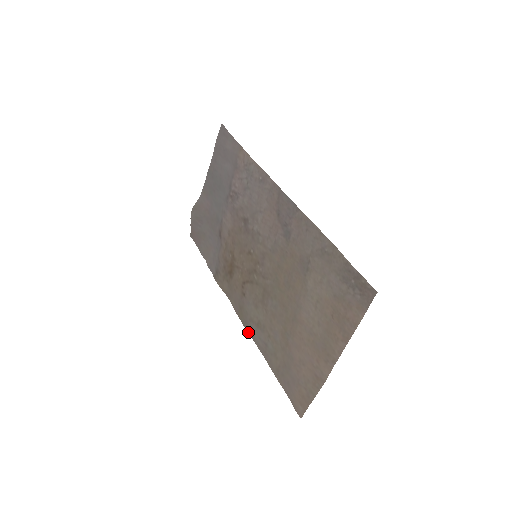
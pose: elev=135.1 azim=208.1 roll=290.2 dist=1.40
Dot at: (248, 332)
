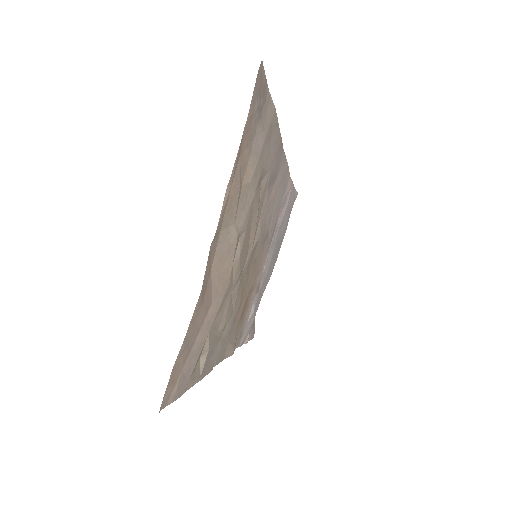
Dot at: (215, 364)
